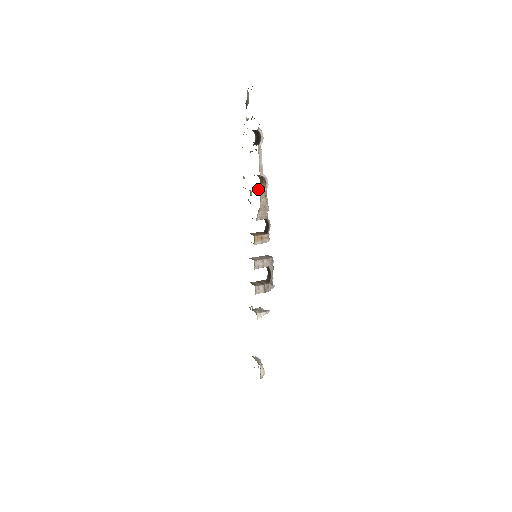
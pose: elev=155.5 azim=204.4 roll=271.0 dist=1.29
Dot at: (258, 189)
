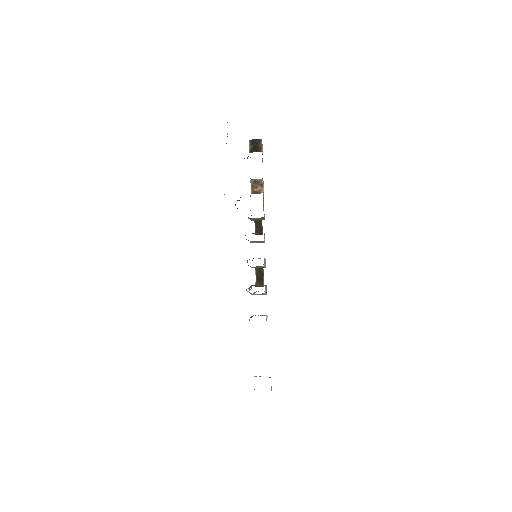
Dot at: (251, 193)
